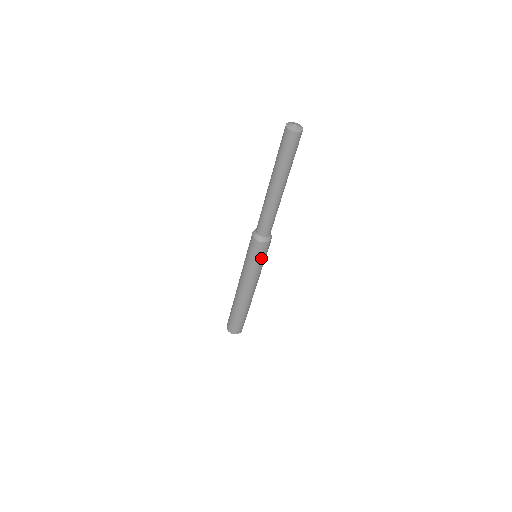
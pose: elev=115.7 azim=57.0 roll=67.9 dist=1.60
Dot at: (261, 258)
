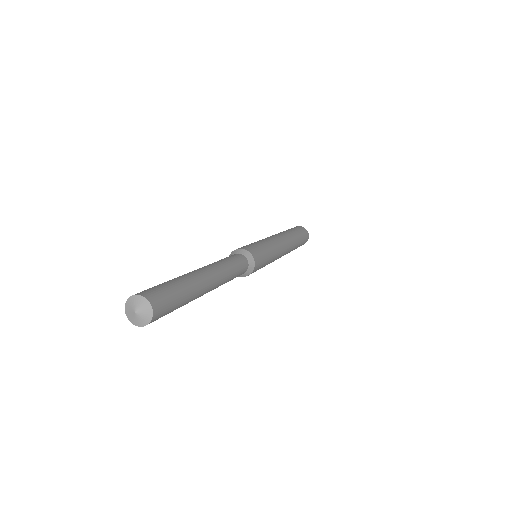
Dot at: occluded
